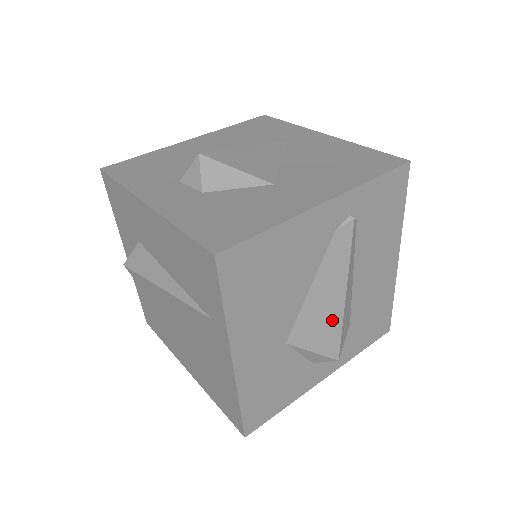
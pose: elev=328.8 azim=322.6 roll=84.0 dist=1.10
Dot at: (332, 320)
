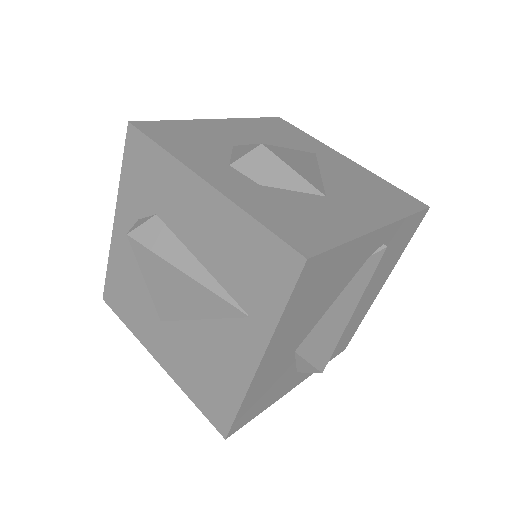
Dot at: (334, 335)
